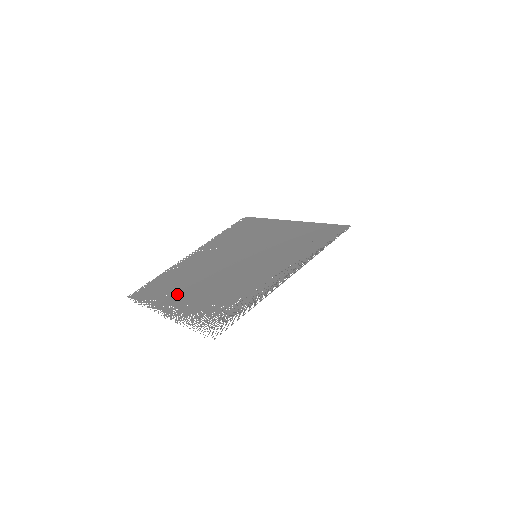
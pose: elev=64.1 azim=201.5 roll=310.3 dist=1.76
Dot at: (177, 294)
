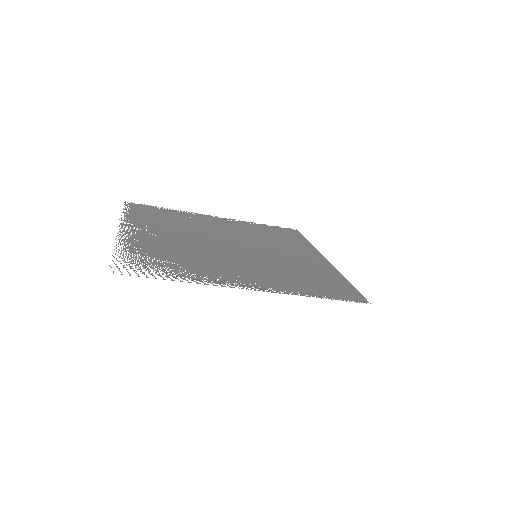
Dot at: (156, 227)
